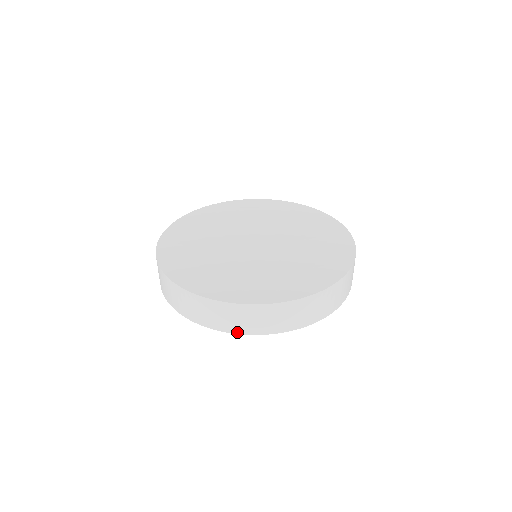
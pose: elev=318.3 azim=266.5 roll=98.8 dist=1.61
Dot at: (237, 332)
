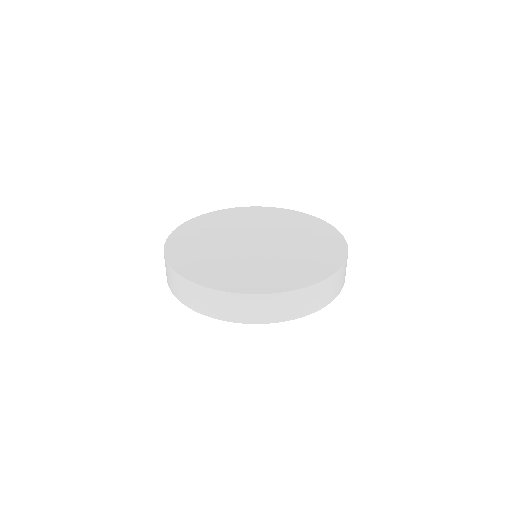
Dot at: (232, 320)
